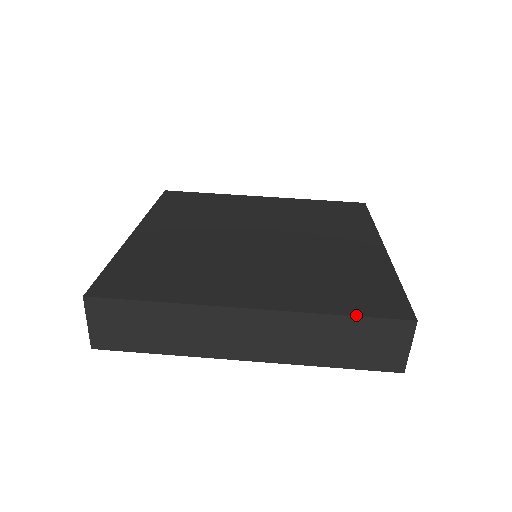
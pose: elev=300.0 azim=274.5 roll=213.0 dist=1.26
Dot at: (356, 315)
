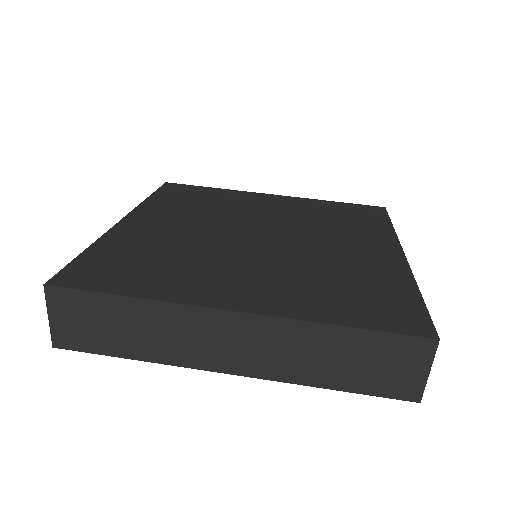
Dot at: (364, 327)
